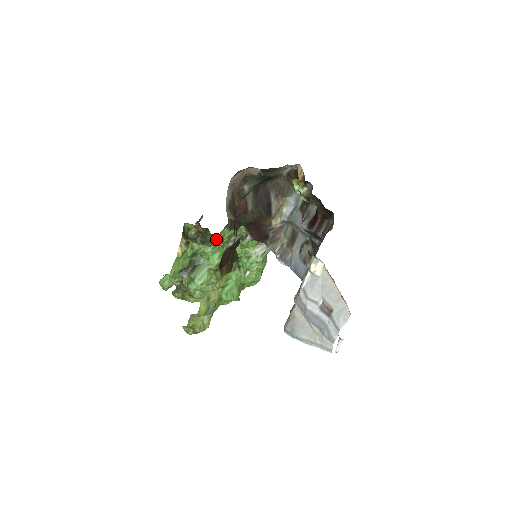
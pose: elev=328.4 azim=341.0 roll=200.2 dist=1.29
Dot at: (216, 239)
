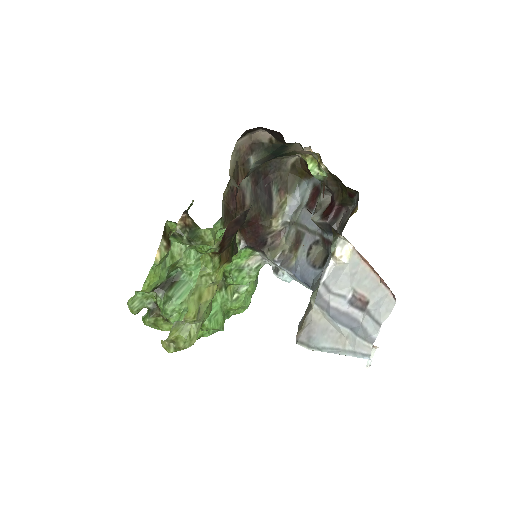
Dot at: (207, 235)
